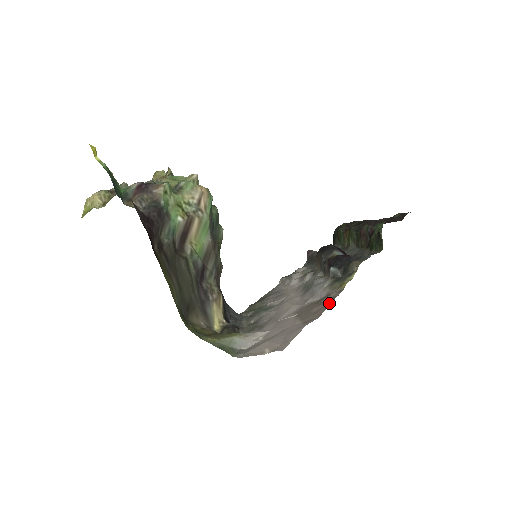
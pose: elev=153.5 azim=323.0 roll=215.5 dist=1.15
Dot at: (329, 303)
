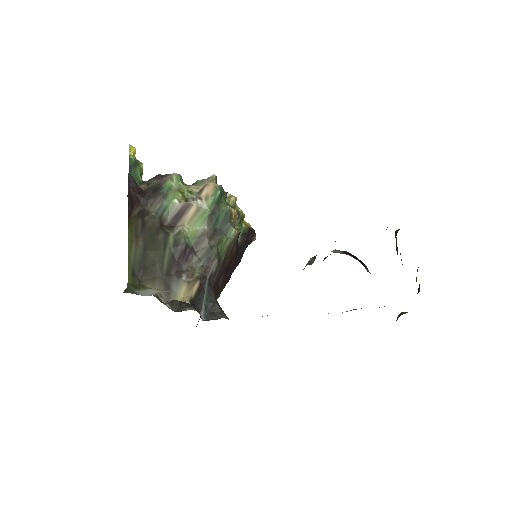
Dot at: occluded
